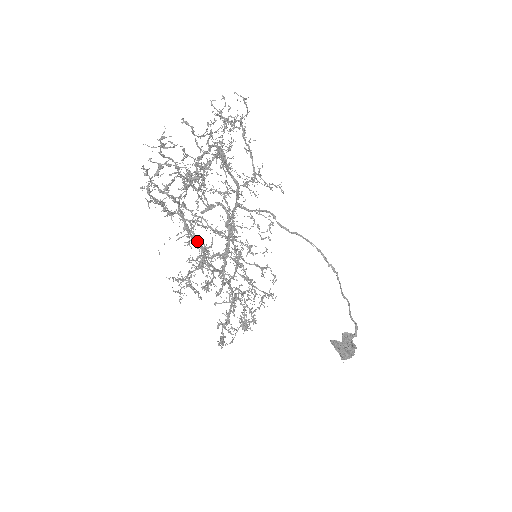
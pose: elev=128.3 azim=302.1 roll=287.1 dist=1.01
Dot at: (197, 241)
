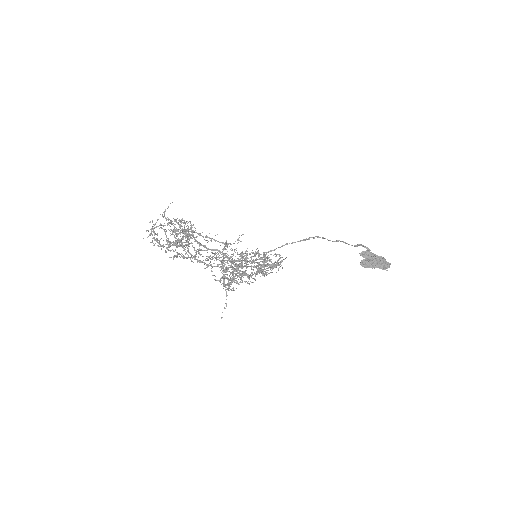
Dot at: (214, 266)
